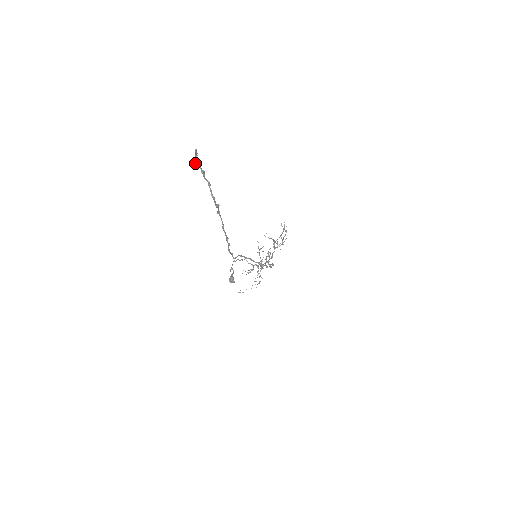
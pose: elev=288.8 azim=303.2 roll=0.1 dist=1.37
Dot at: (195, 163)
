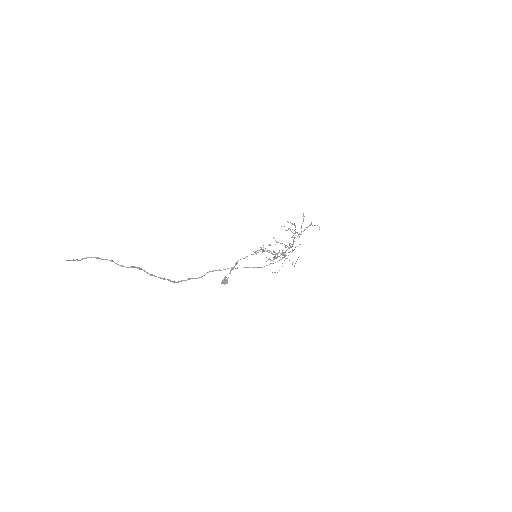
Dot at: occluded
